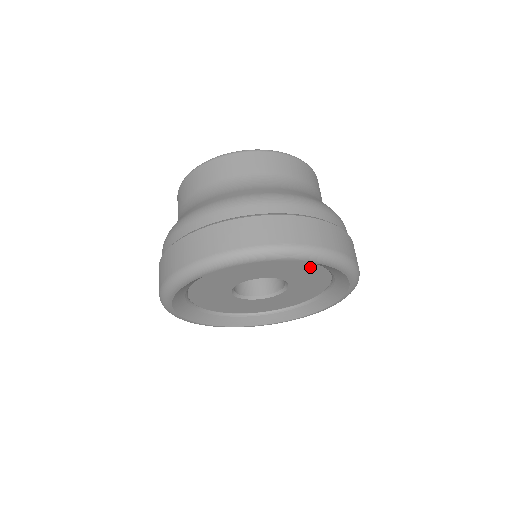
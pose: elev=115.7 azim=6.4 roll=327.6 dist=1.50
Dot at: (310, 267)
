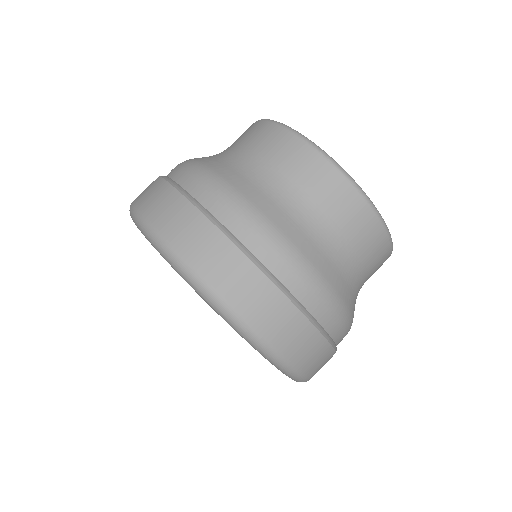
Dot at: occluded
